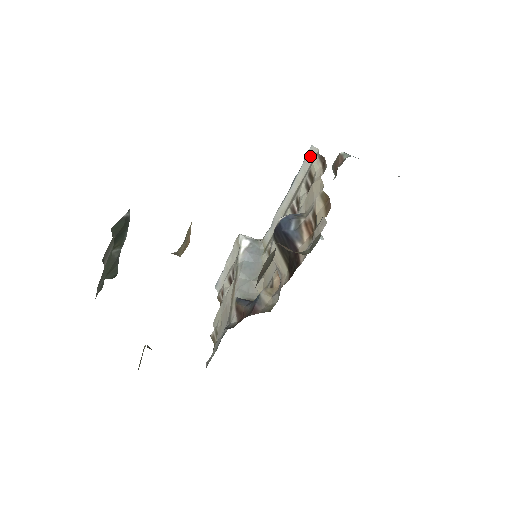
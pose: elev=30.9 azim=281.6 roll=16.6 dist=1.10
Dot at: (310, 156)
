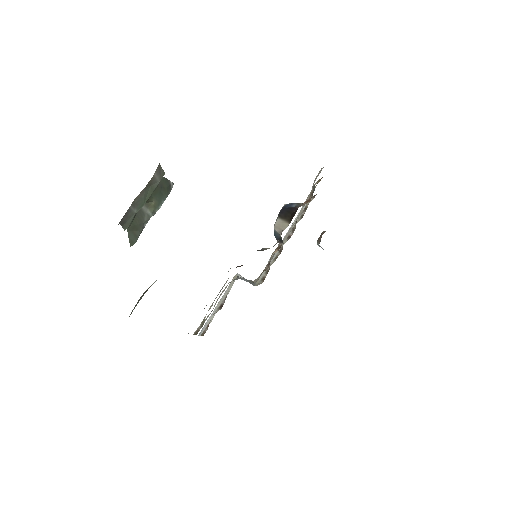
Dot at: occluded
